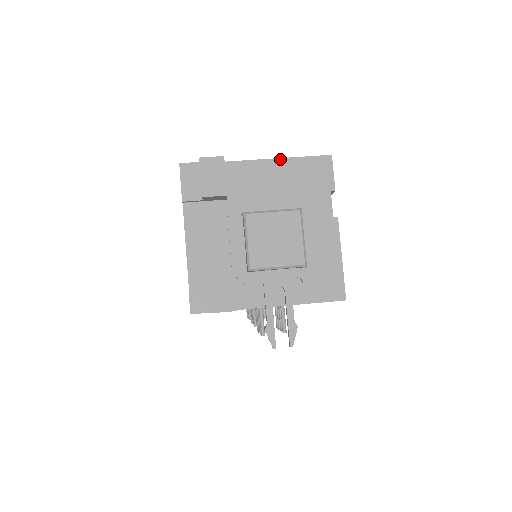
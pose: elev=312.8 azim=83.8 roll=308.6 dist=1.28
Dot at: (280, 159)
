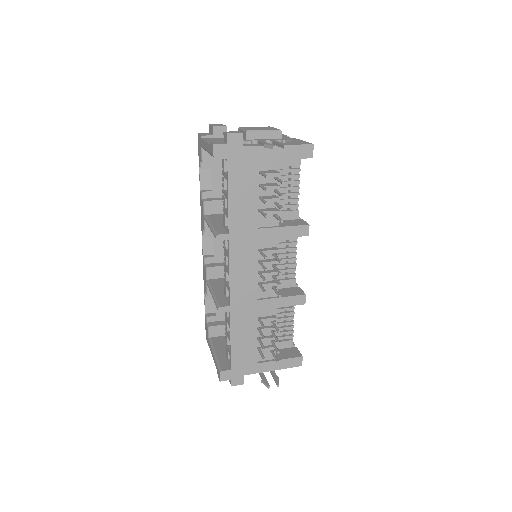
Dot at: occluded
